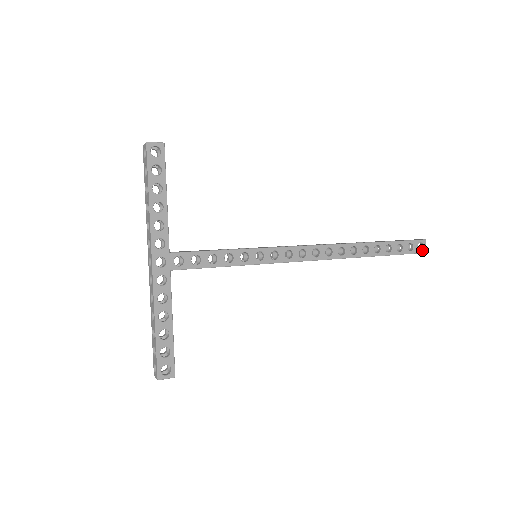
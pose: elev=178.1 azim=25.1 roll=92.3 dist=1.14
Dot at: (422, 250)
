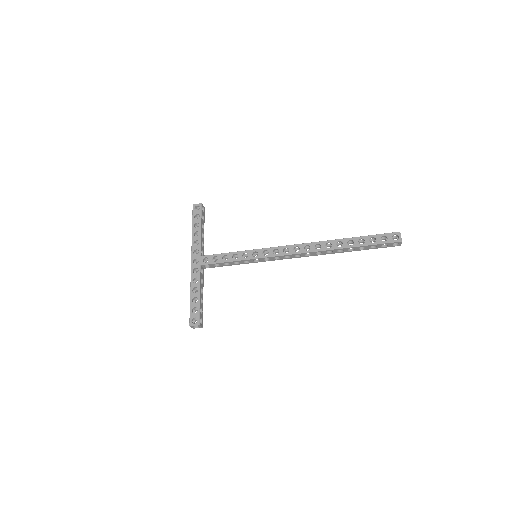
Dot at: (397, 240)
